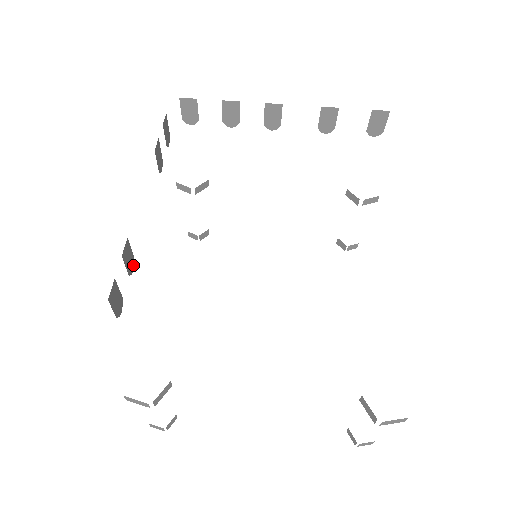
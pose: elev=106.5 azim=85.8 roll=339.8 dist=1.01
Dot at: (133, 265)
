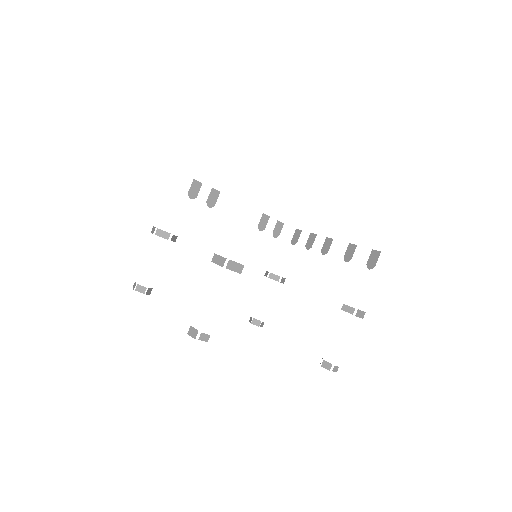
Dot at: (212, 206)
